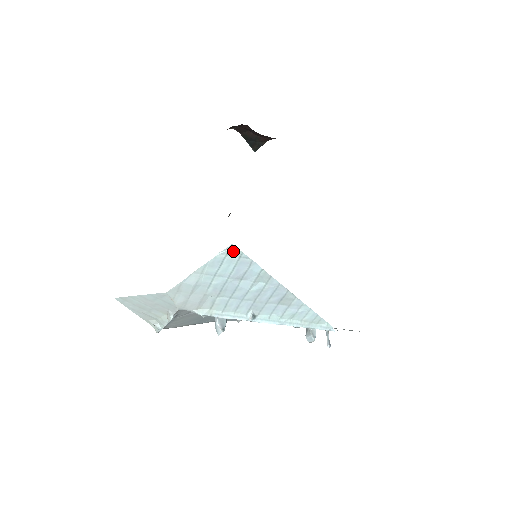
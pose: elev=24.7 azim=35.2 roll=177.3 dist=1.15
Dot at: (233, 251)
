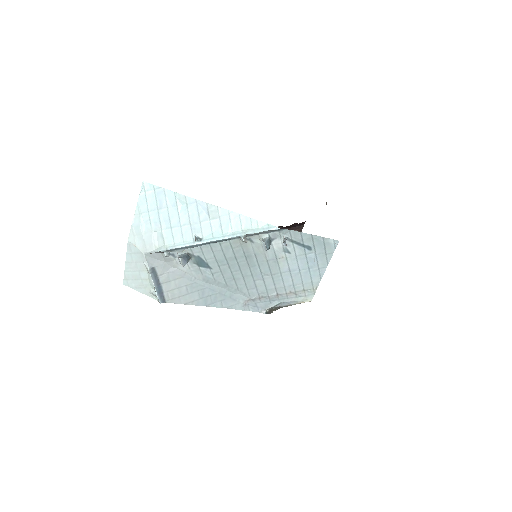
Dot at: (147, 187)
